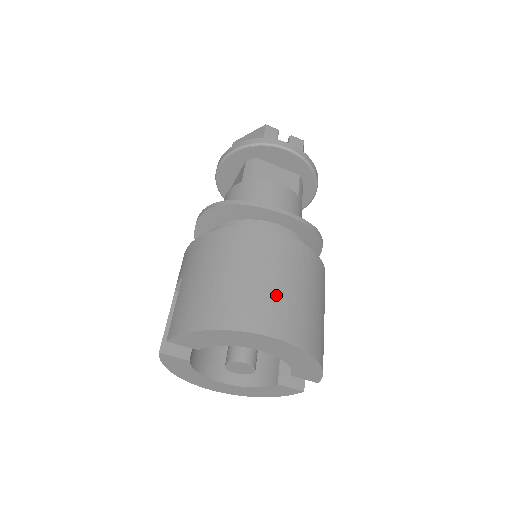
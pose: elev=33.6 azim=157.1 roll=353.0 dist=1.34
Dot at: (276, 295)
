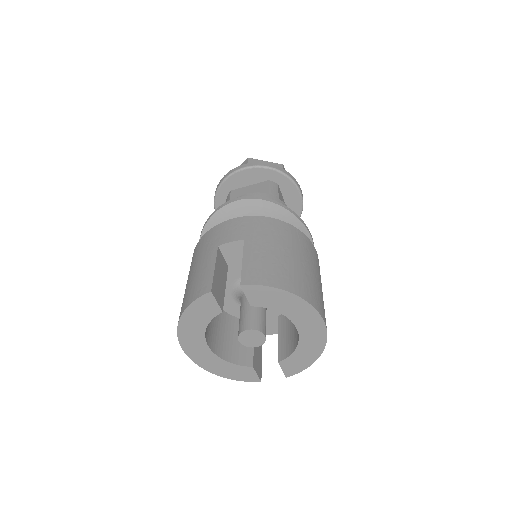
Dot at: occluded
